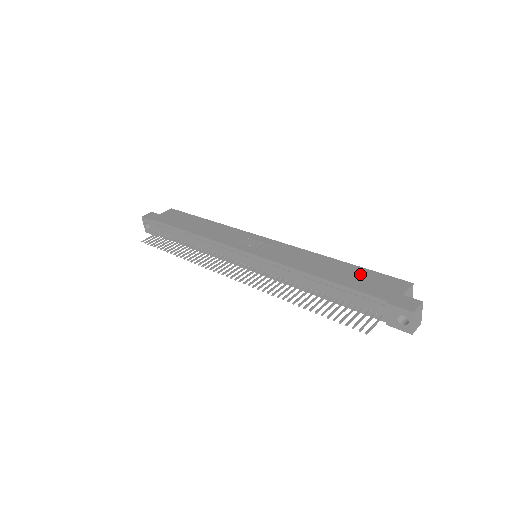
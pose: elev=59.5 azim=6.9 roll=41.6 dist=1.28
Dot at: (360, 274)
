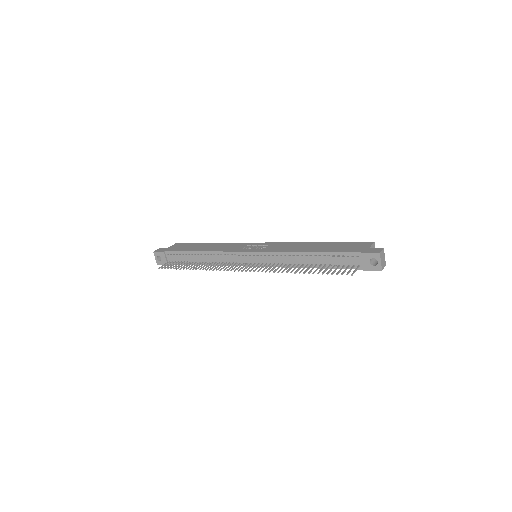
Dot at: (337, 245)
